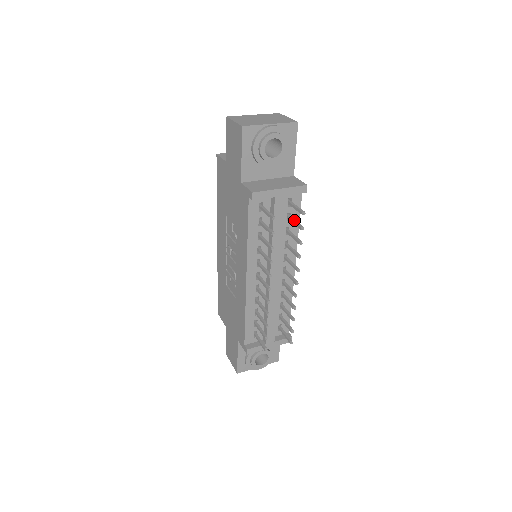
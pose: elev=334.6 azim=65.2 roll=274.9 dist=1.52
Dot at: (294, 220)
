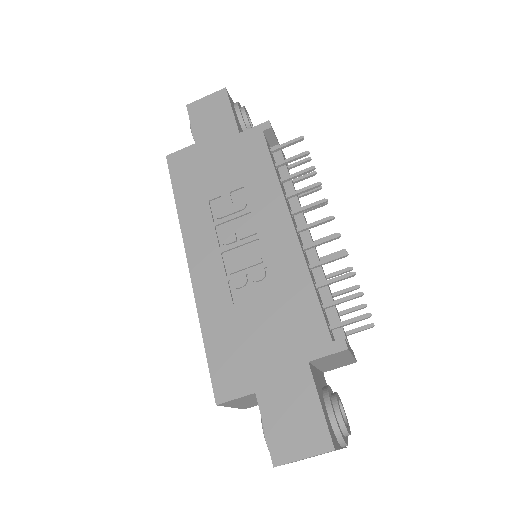
Dot at: (296, 179)
